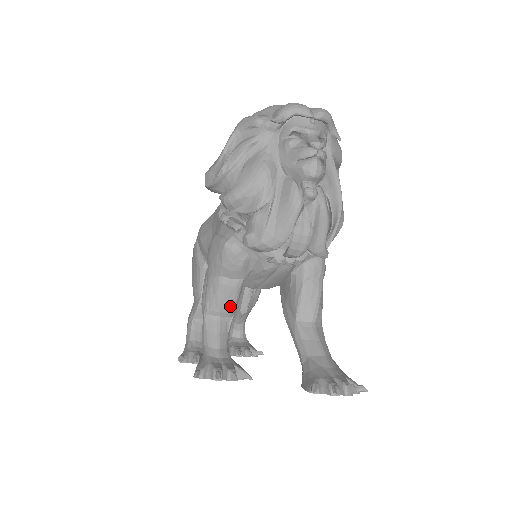
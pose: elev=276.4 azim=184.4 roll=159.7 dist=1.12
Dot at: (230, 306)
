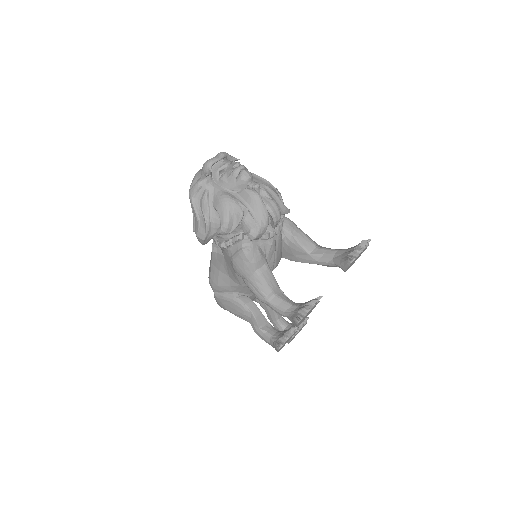
Dot at: (274, 283)
